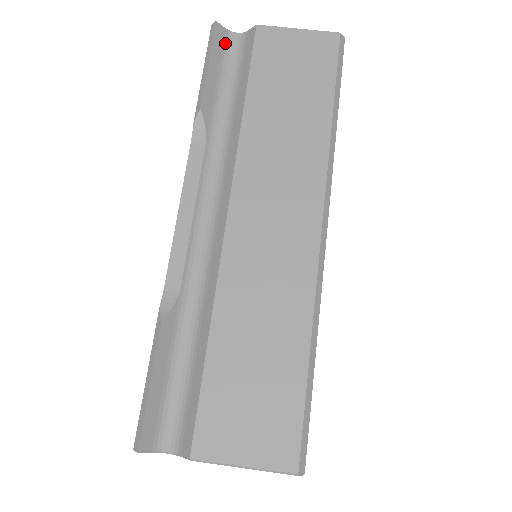
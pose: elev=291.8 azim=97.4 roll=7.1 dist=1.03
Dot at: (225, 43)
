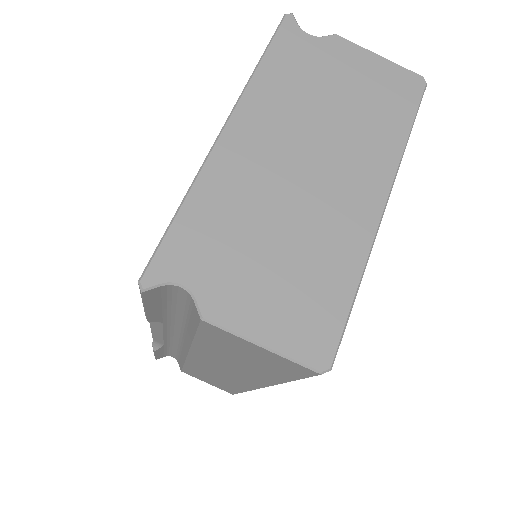
Dot at: (164, 292)
